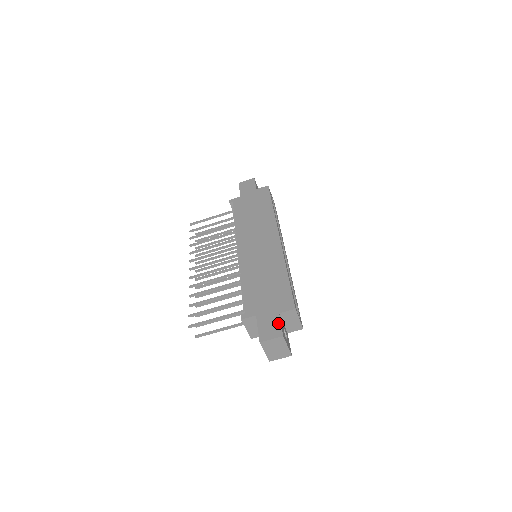
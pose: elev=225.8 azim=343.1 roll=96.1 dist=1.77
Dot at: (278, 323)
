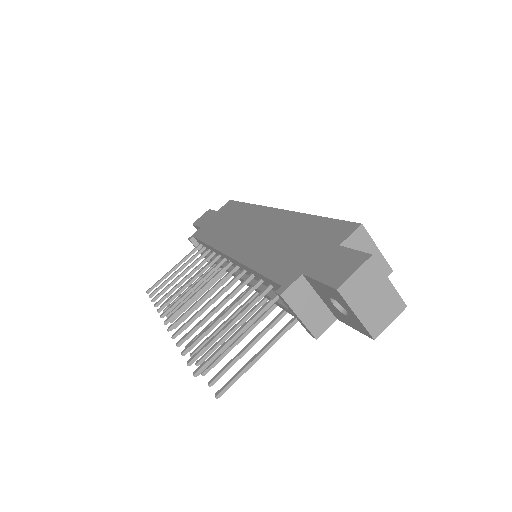
Dot at: (348, 252)
